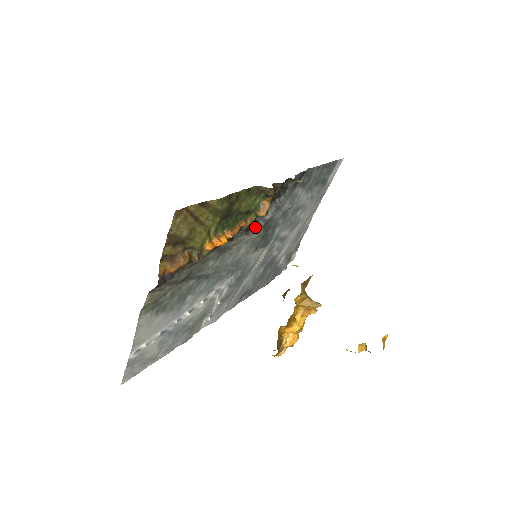
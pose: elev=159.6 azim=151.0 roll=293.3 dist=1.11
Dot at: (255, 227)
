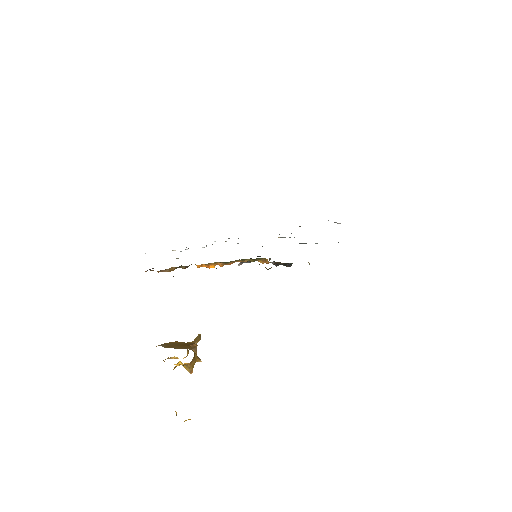
Dot at: occluded
